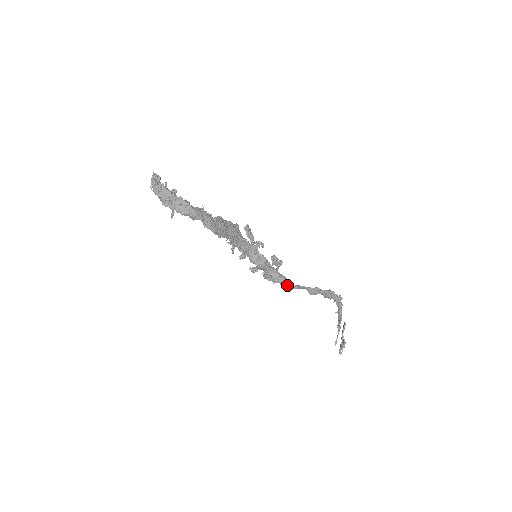
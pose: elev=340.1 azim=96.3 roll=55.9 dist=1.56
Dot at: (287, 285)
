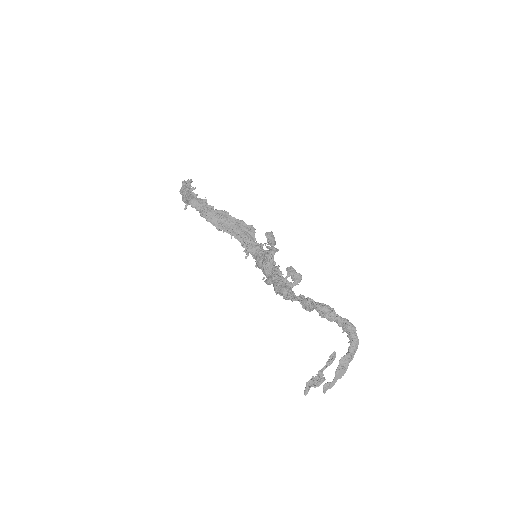
Dot at: occluded
